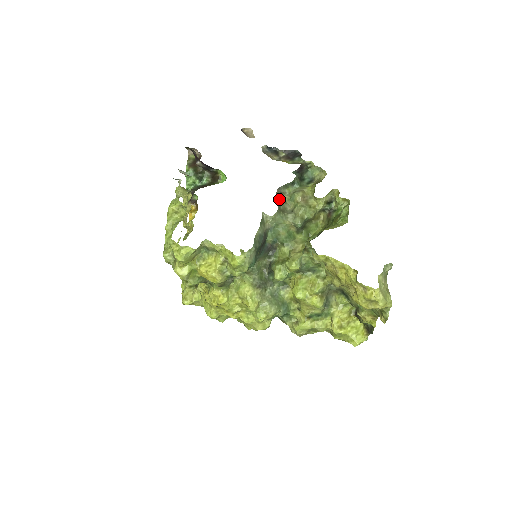
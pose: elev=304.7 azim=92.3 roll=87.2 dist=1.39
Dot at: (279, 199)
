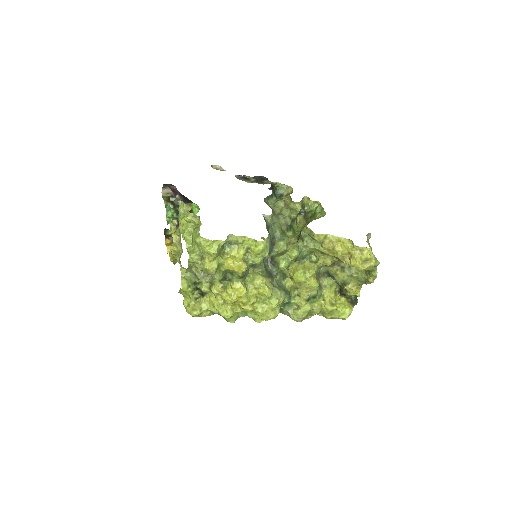
Dot at: occluded
